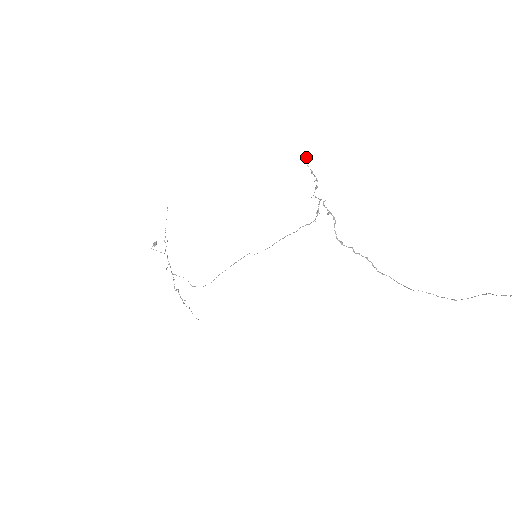
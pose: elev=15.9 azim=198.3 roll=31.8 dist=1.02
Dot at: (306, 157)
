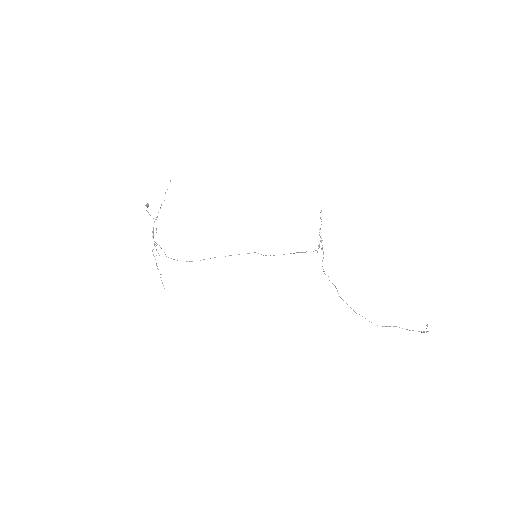
Dot at: occluded
